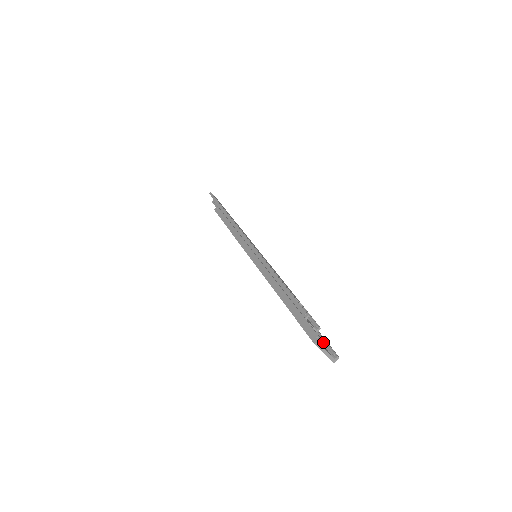
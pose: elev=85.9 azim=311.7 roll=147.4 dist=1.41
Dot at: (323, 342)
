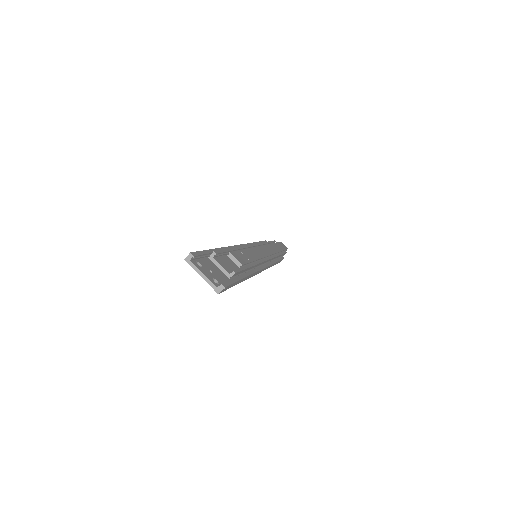
Dot at: occluded
